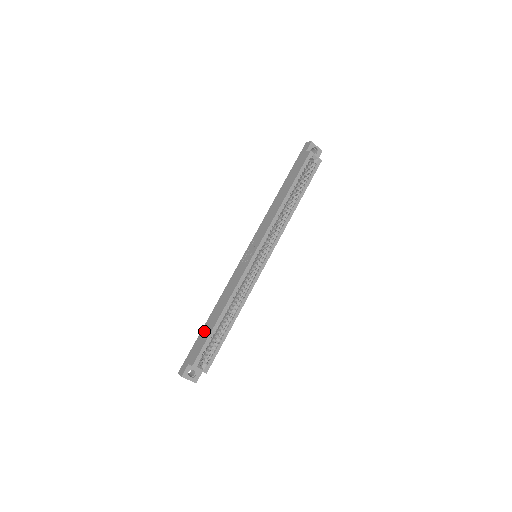
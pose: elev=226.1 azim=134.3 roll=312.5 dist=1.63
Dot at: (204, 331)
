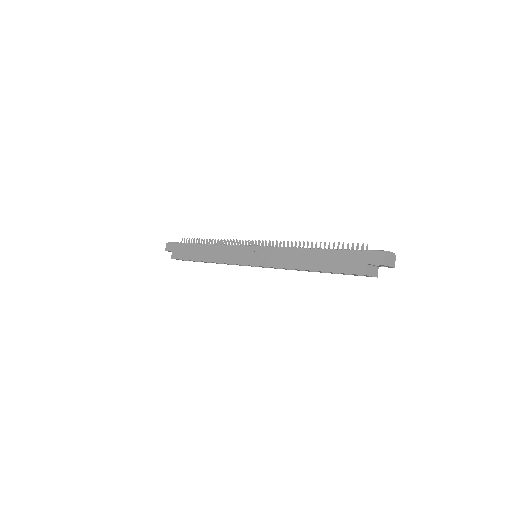
Dot at: (190, 249)
